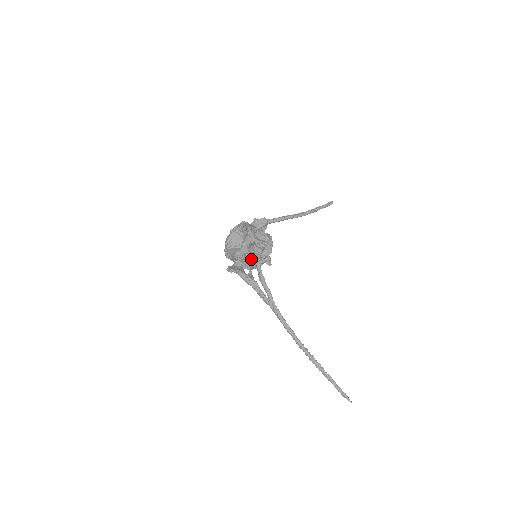
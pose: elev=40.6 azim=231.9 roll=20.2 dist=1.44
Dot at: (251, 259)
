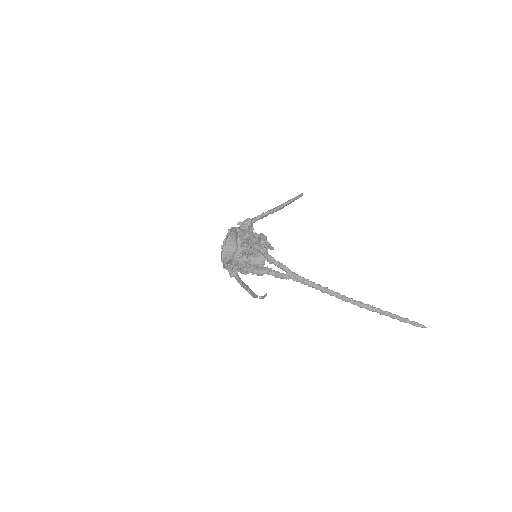
Dot at: (251, 245)
